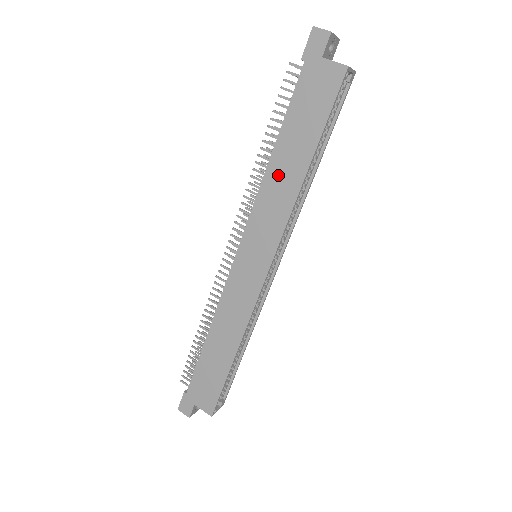
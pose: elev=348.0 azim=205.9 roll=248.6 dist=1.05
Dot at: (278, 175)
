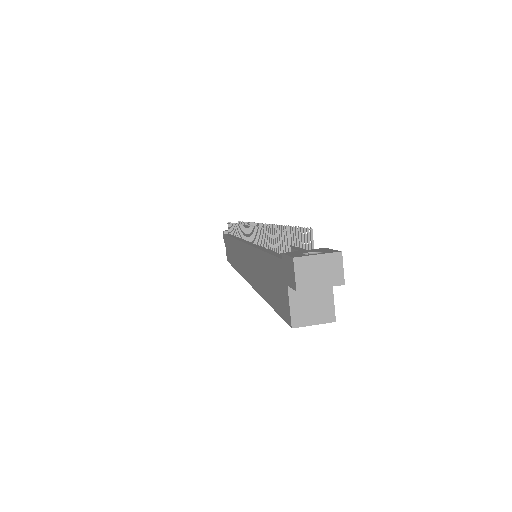
Dot at: (257, 264)
